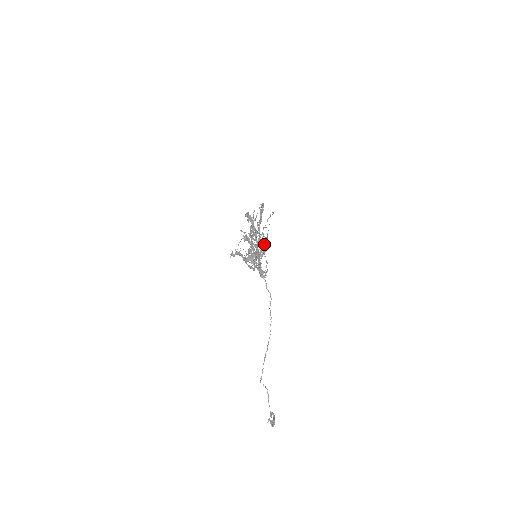
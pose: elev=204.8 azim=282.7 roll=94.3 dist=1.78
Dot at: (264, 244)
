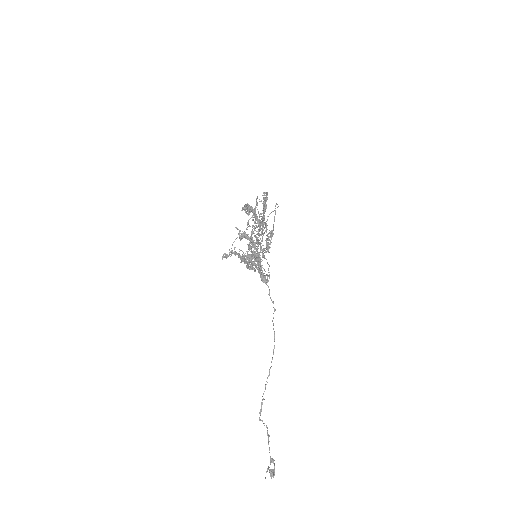
Dot at: occluded
